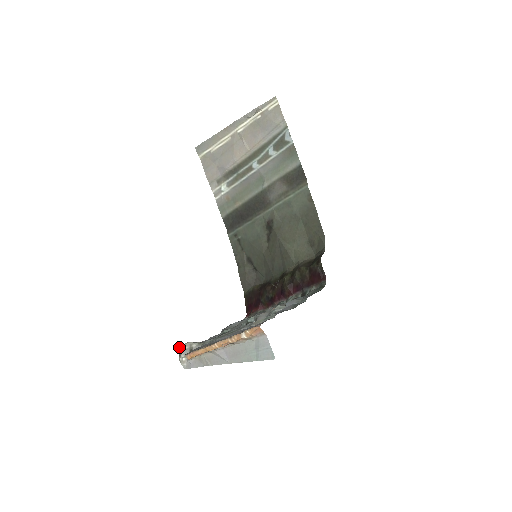
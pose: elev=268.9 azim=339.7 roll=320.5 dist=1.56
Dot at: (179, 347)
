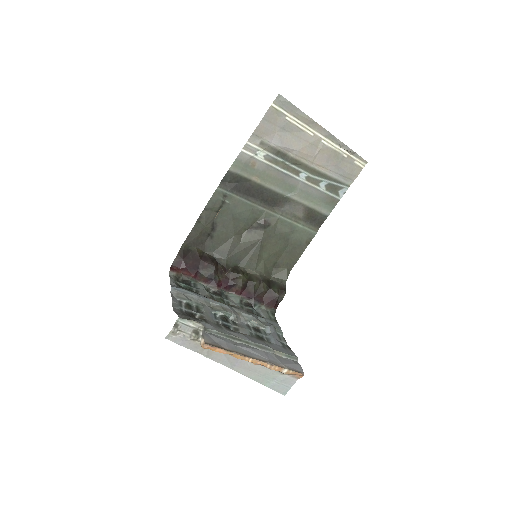
Dot at: (183, 319)
